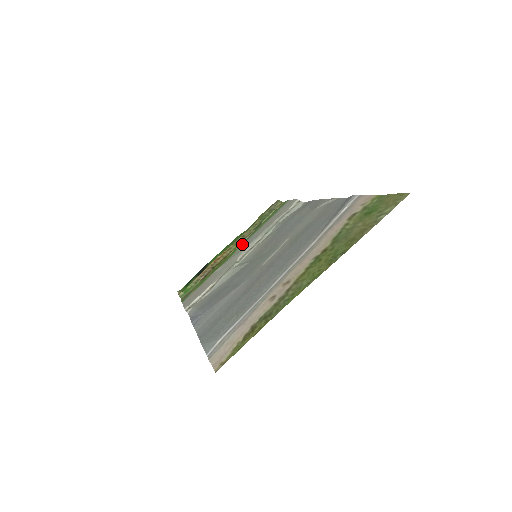
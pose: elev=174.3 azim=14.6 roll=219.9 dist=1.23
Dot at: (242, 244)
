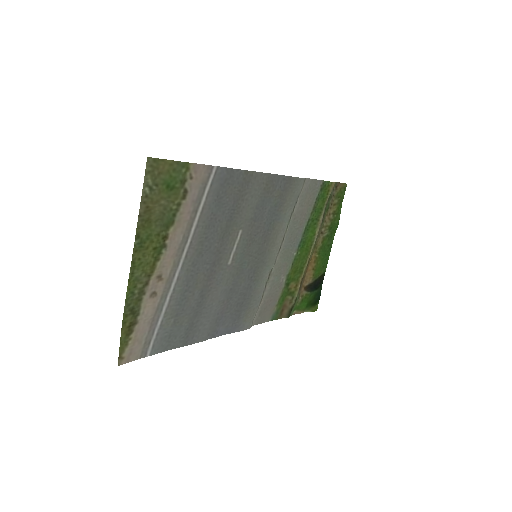
Dot at: (298, 246)
